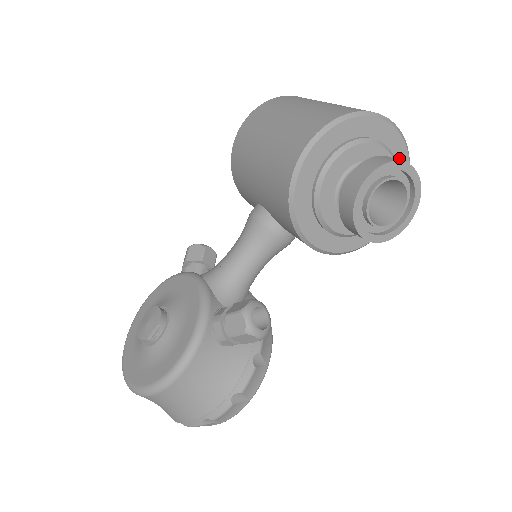
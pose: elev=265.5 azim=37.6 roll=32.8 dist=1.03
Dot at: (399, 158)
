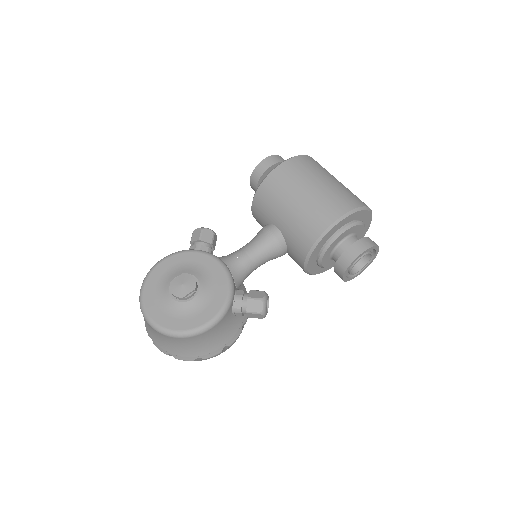
Dot at: occluded
